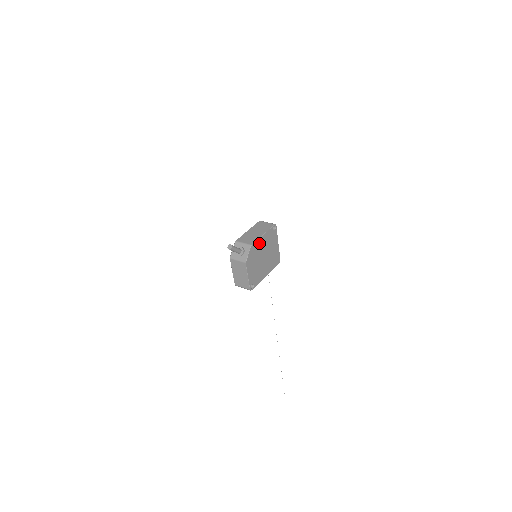
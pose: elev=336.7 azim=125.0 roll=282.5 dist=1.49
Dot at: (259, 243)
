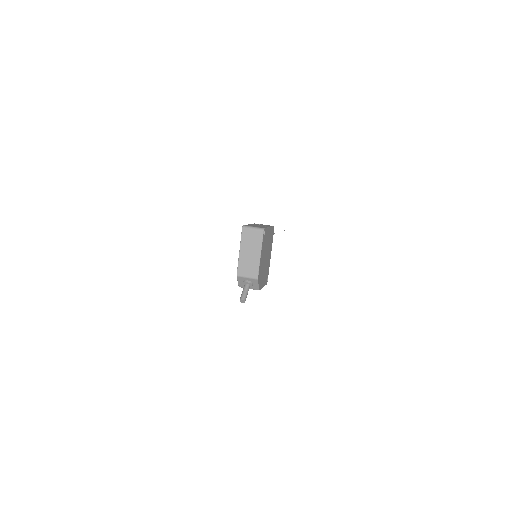
Dot at: (260, 264)
